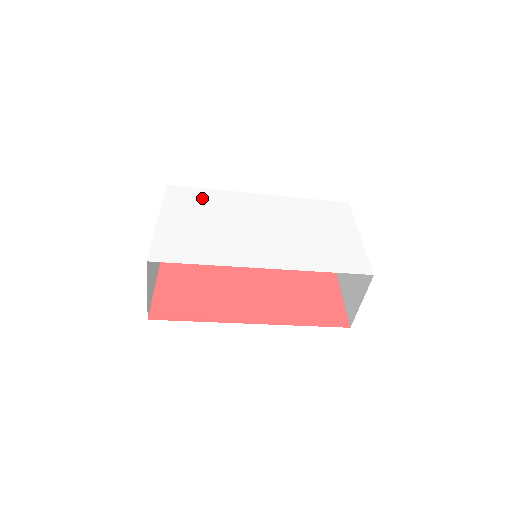
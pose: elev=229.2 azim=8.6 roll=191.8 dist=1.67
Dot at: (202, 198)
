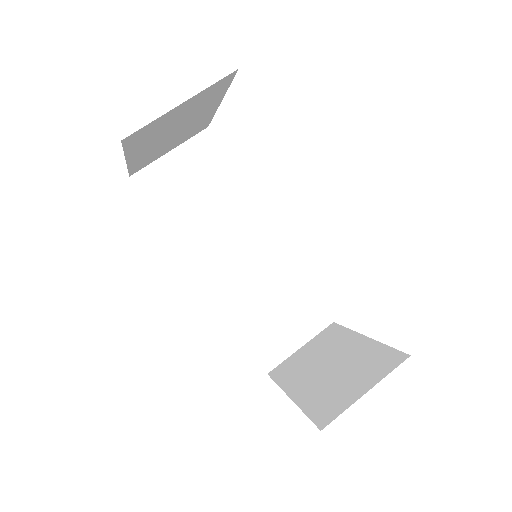
Dot at: occluded
